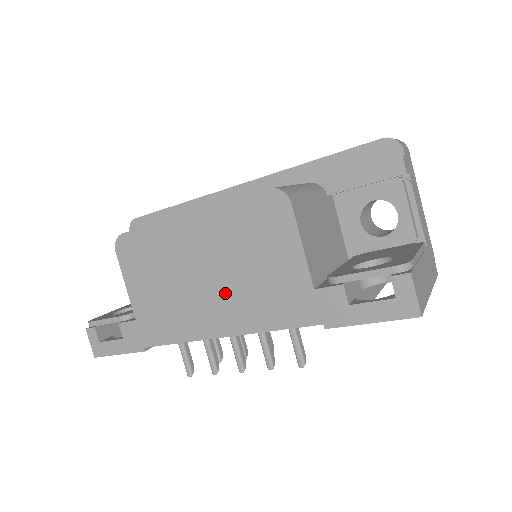
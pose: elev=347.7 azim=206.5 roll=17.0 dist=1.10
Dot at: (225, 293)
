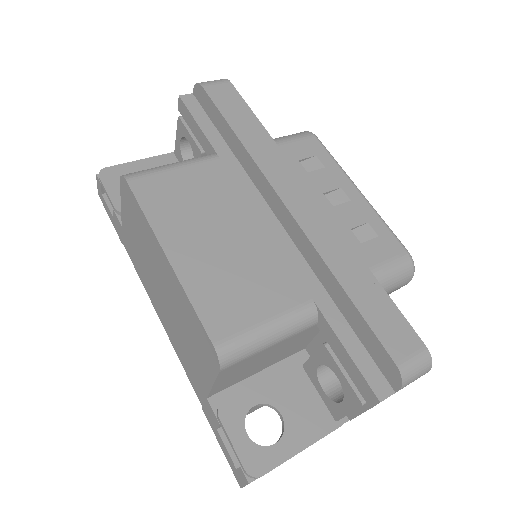
Dot at: (168, 313)
